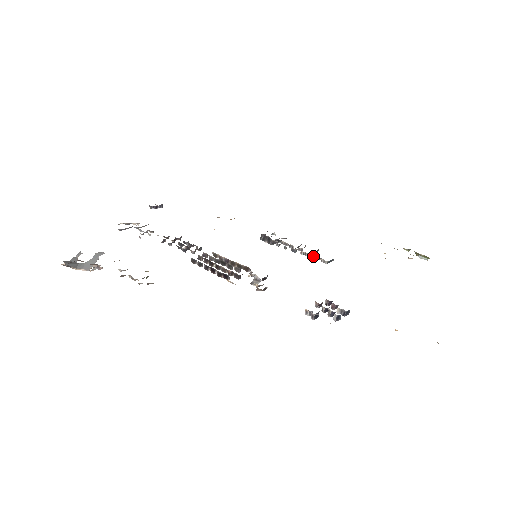
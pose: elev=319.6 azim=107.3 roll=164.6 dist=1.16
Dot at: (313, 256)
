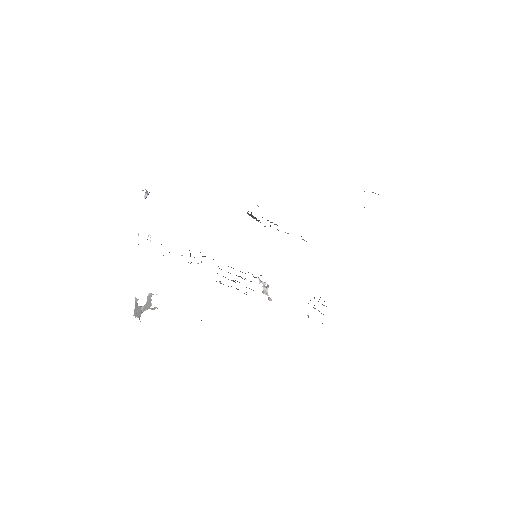
Dot at: occluded
